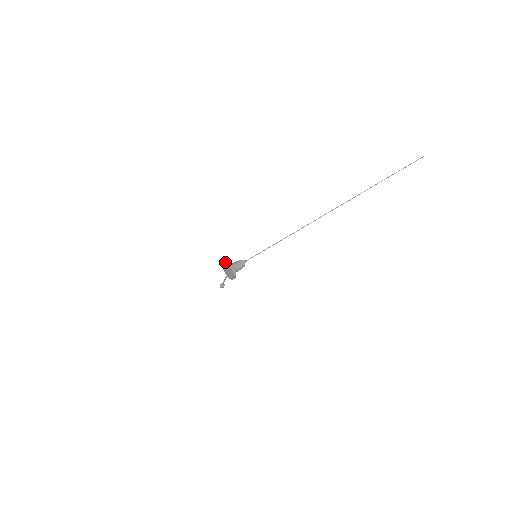
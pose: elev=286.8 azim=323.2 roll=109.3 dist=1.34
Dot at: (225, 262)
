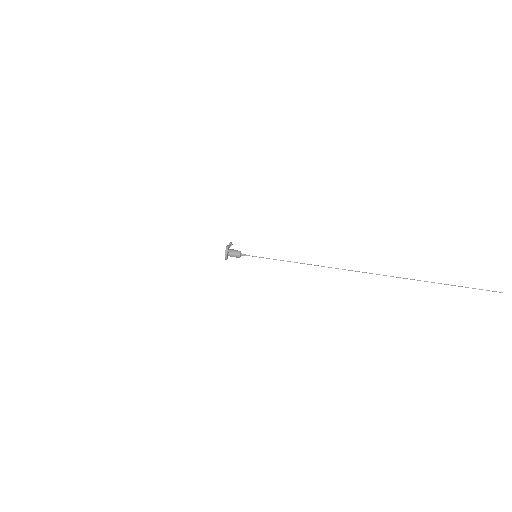
Dot at: (227, 246)
